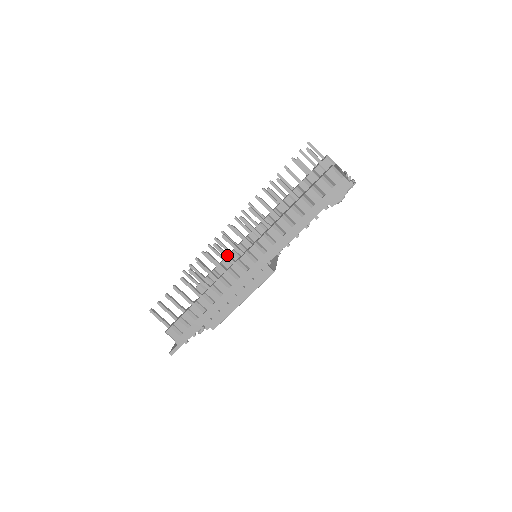
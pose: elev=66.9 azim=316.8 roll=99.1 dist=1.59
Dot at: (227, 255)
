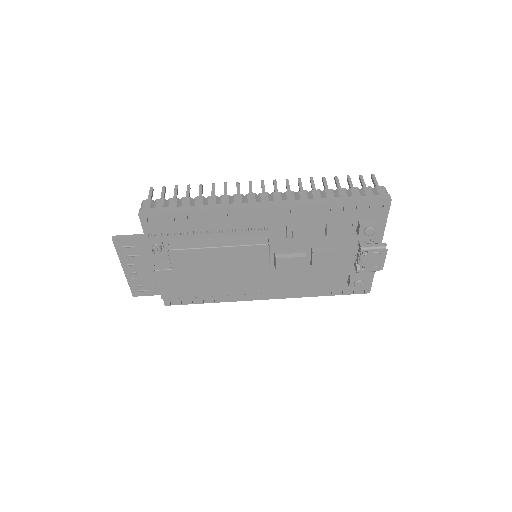
Dot at: occluded
